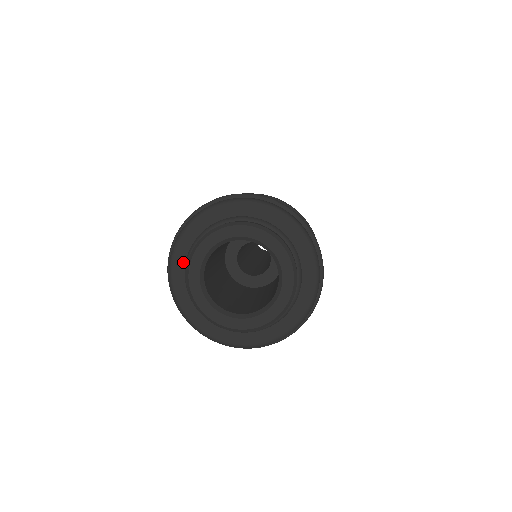
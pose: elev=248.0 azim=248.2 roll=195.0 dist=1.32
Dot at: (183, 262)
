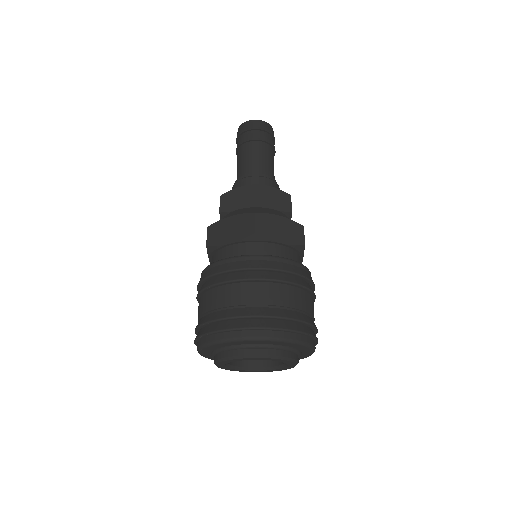
Dot at: (214, 349)
